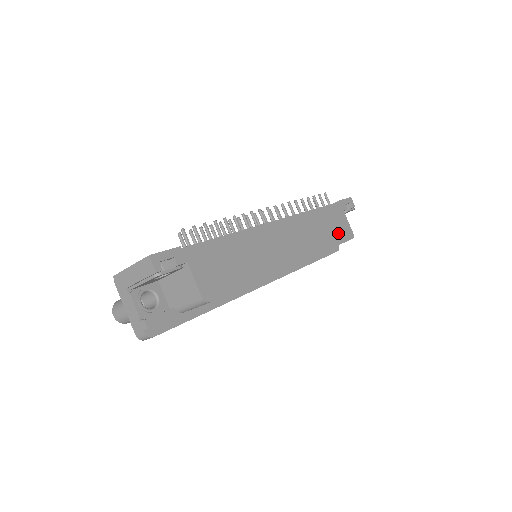
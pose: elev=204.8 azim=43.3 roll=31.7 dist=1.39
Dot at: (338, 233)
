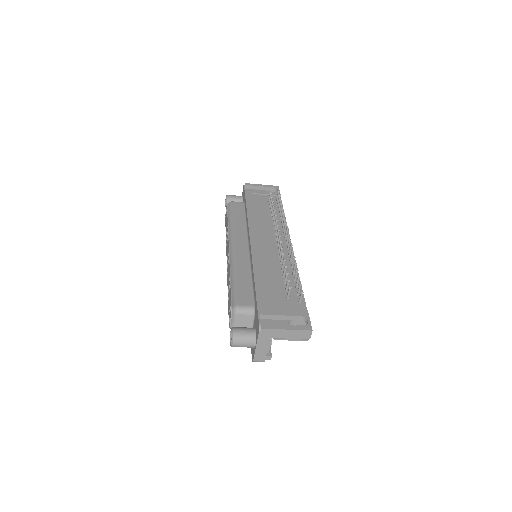
Dot at: occluded
